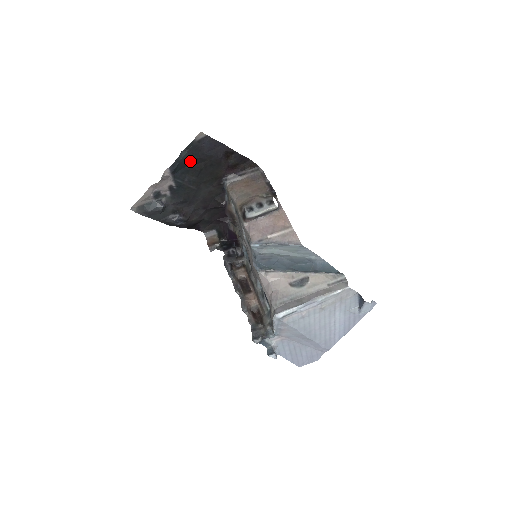
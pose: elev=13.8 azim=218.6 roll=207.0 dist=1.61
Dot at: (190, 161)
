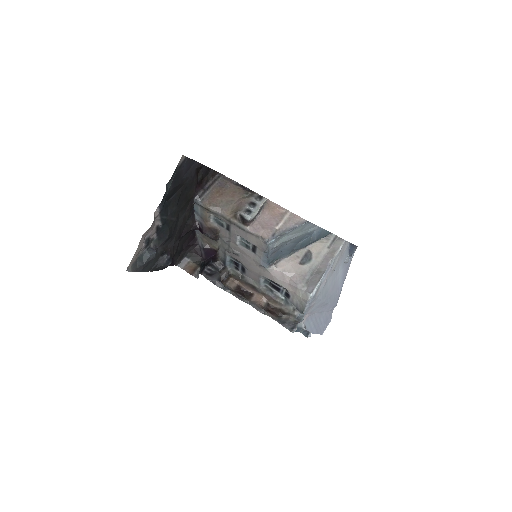
Dot at: (172, 191)
